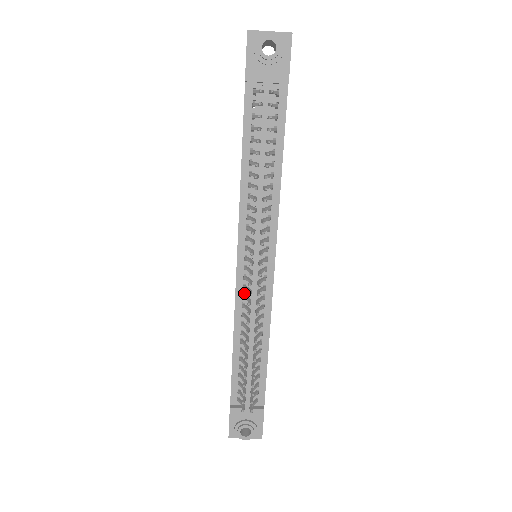
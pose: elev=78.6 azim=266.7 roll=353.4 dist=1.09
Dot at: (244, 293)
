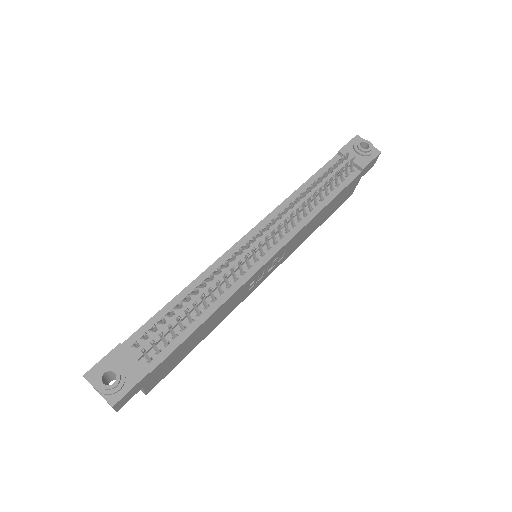
Dot at: occluded
